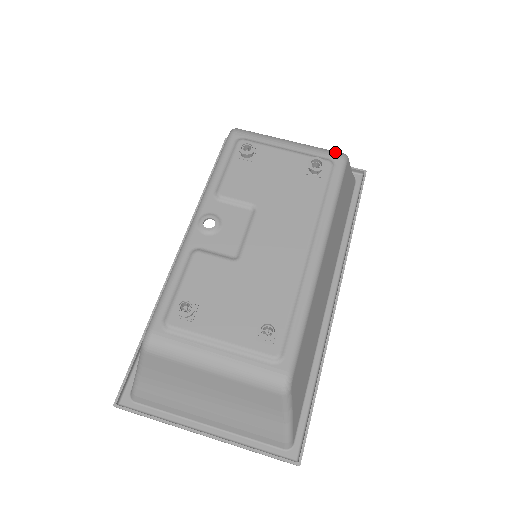
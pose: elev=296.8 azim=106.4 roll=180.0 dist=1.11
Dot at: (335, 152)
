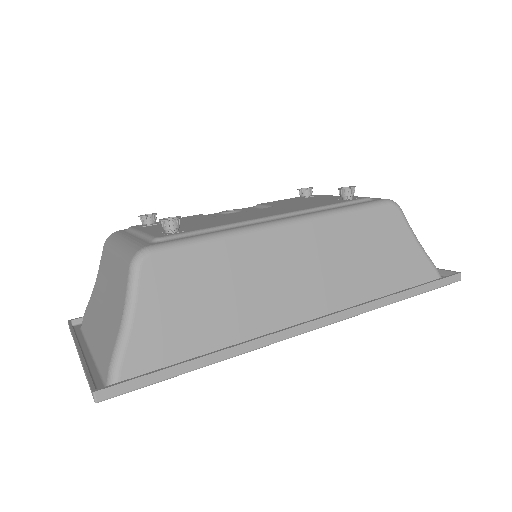
Dot at: occluded
